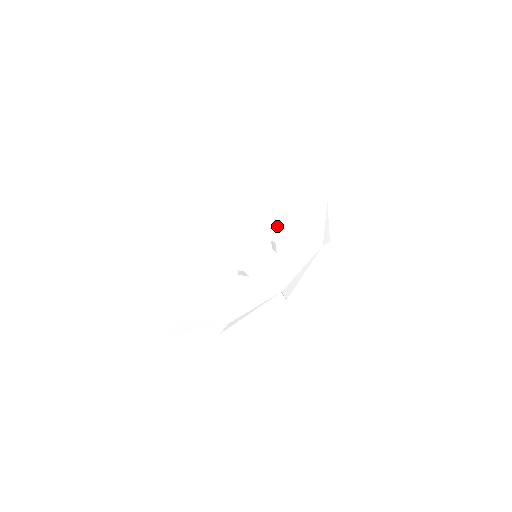
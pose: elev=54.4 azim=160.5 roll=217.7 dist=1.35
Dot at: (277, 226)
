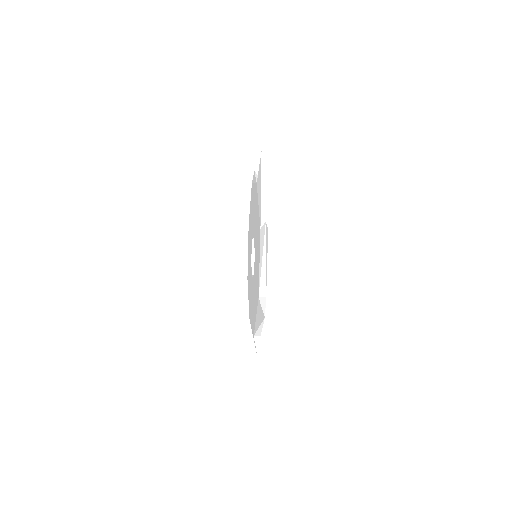
Dot at: occluded
